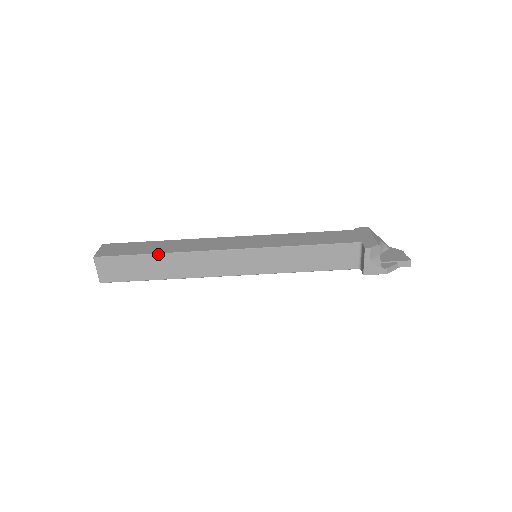
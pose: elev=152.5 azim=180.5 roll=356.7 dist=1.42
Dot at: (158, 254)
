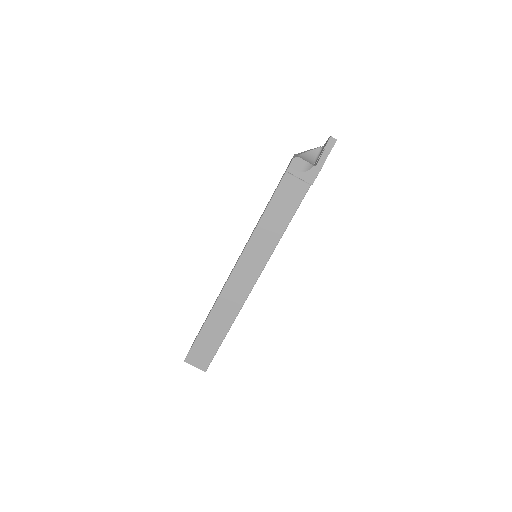
Dot at: (206, 321)
